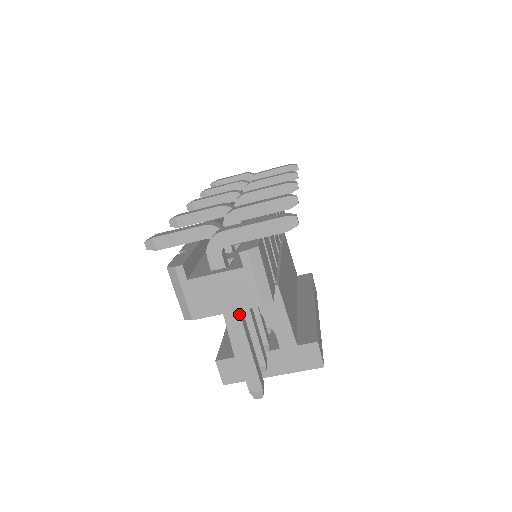
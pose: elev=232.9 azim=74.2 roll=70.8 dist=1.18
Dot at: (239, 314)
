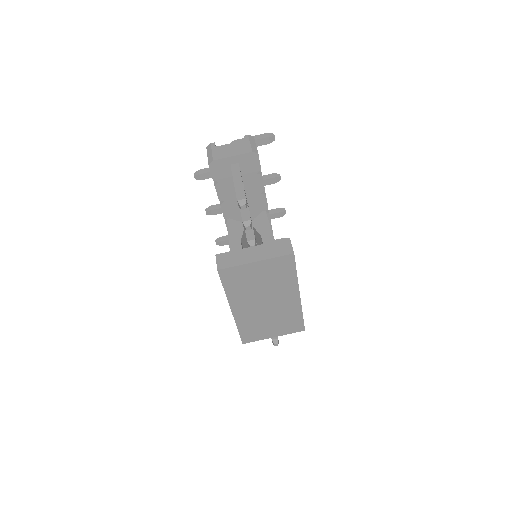
Dot at: occluded
